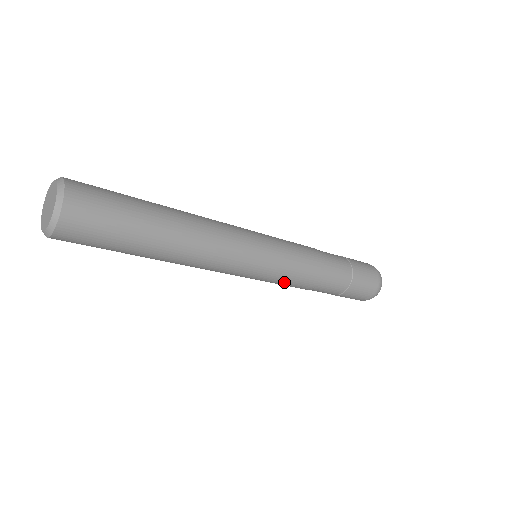
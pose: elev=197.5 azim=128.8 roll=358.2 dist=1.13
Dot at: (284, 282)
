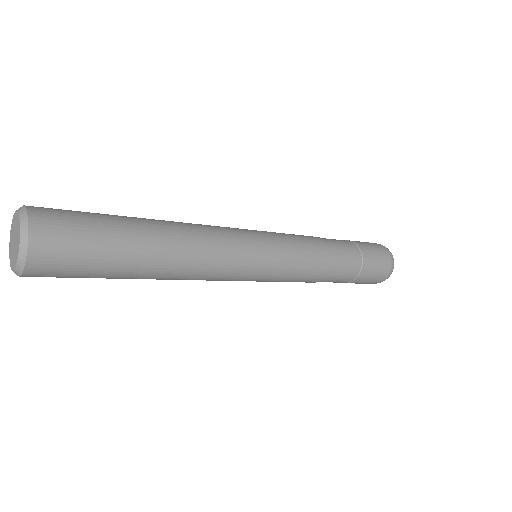
Dot at: (284, 281)
